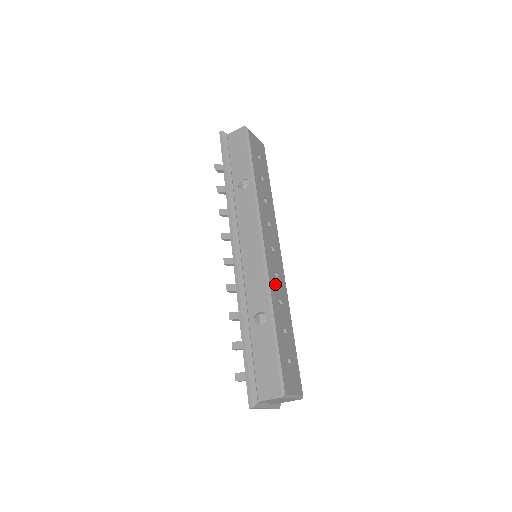
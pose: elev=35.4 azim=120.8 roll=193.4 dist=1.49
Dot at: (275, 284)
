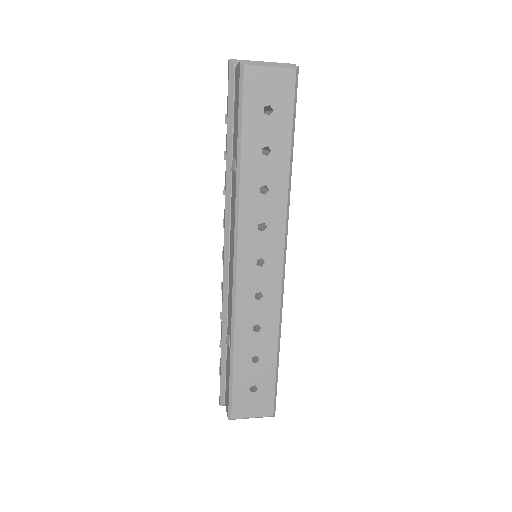
Dot at: (250, 309)
